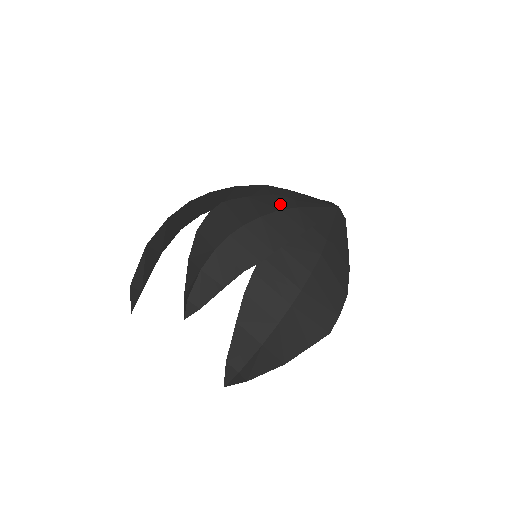
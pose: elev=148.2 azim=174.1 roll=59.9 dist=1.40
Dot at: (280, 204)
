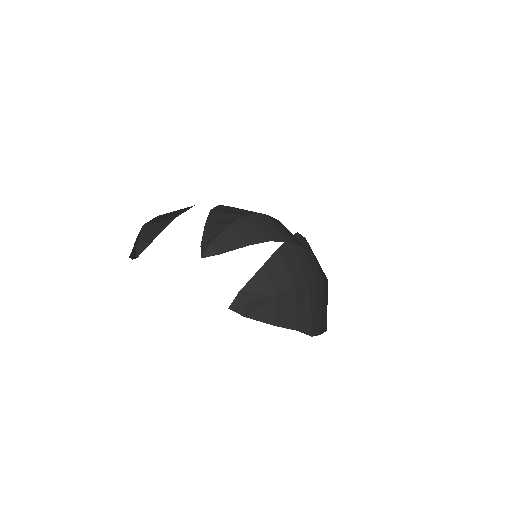
Dot at: occluded
